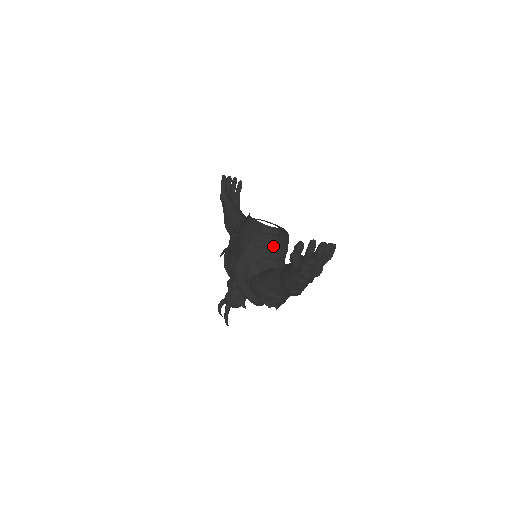
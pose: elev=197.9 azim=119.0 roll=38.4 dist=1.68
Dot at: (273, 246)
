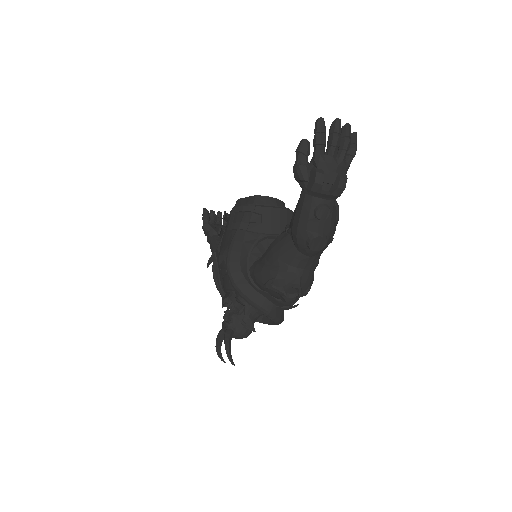
Dot at: (274, 218)
